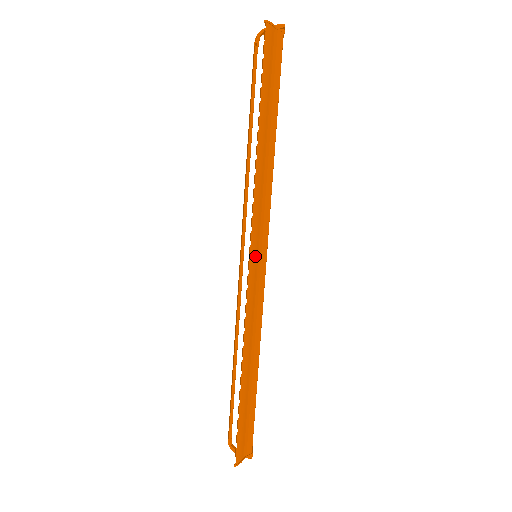
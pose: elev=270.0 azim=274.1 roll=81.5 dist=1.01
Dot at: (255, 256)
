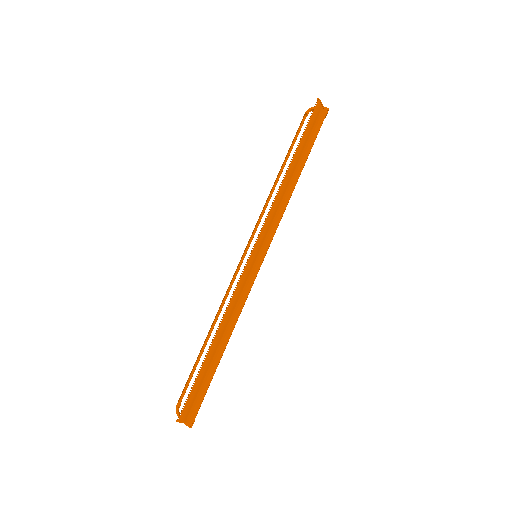
Dot at: (257, 251)
